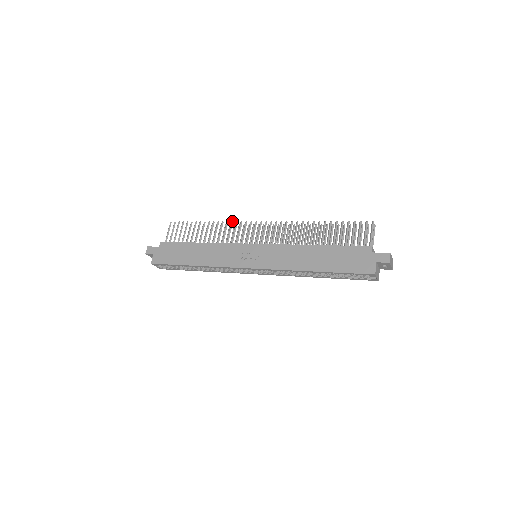
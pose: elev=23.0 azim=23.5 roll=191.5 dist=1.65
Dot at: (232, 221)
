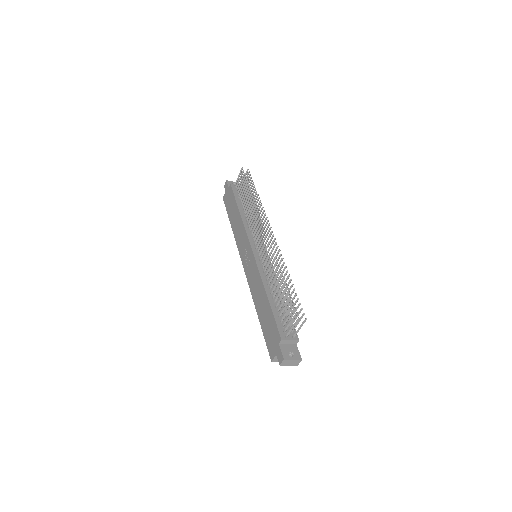
Dot at: (258, 209)
